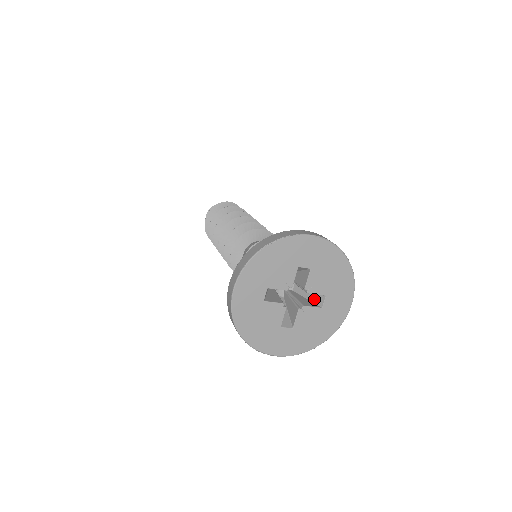
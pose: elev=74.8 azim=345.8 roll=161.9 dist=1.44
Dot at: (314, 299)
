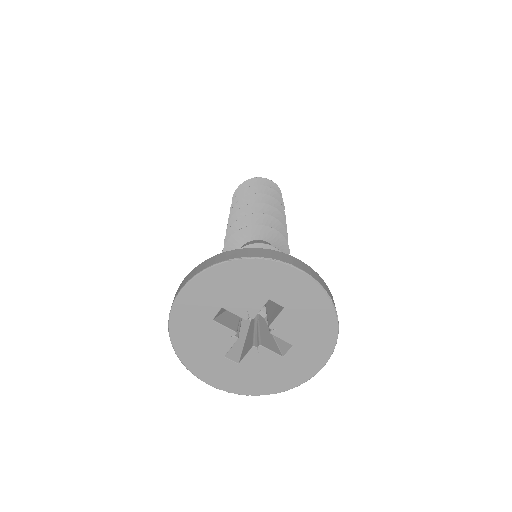
Dot at: (280, 341)
